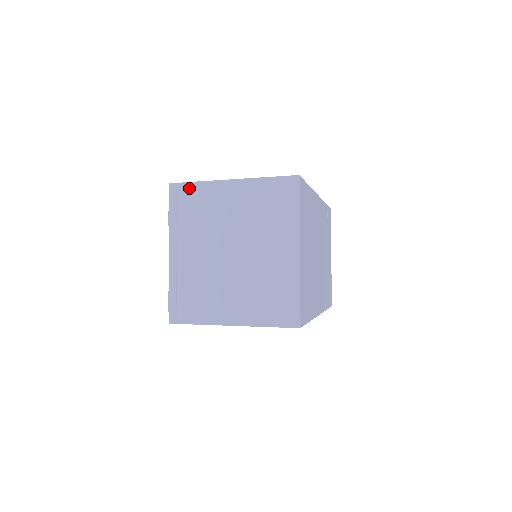
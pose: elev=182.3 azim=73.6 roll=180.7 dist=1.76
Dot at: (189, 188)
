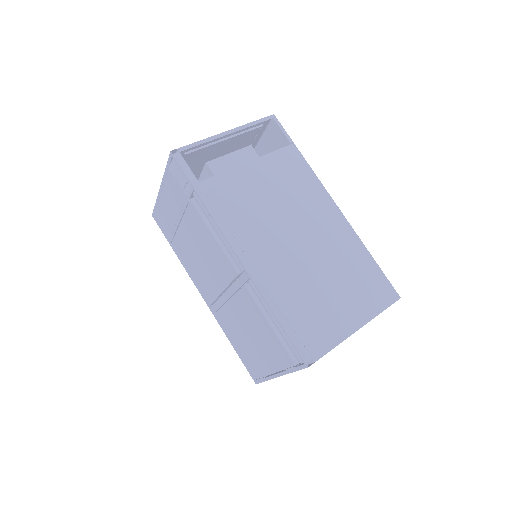
Dot at: occluded
